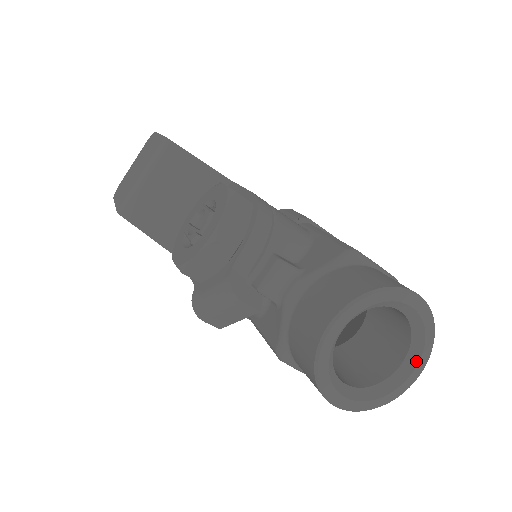
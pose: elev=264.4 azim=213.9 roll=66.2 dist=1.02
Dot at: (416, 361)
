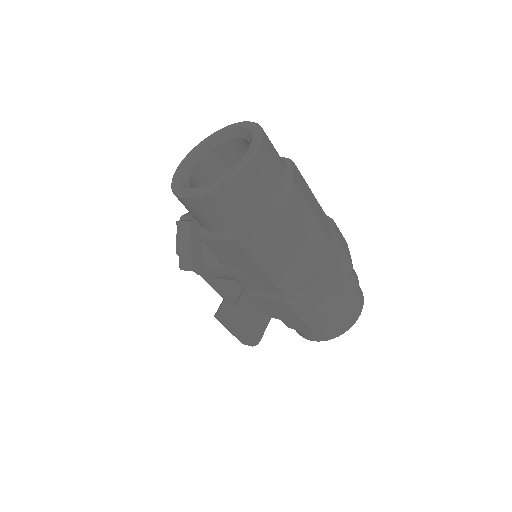
Dot at: (250, 146)
